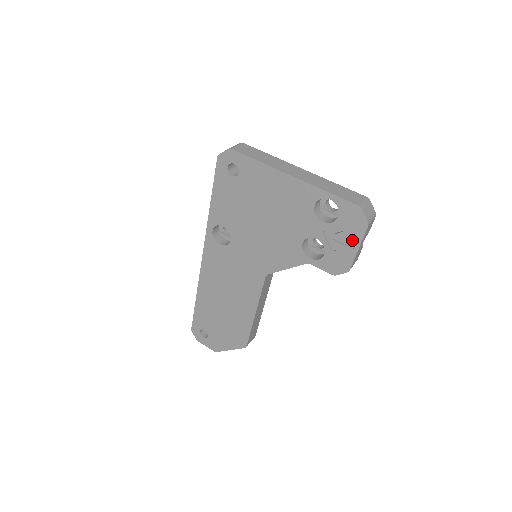
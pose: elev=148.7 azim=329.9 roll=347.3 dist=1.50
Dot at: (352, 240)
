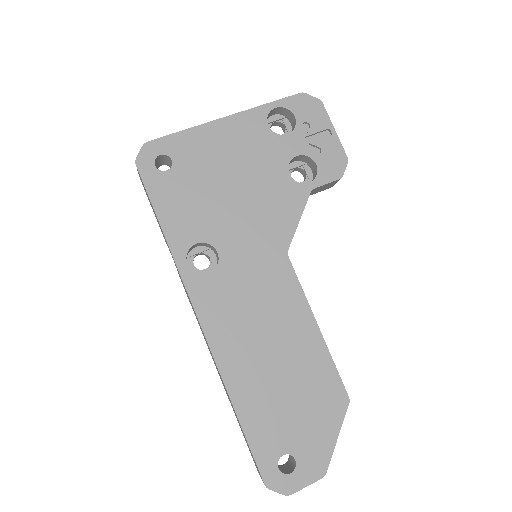
Dot at: (323, 127)
